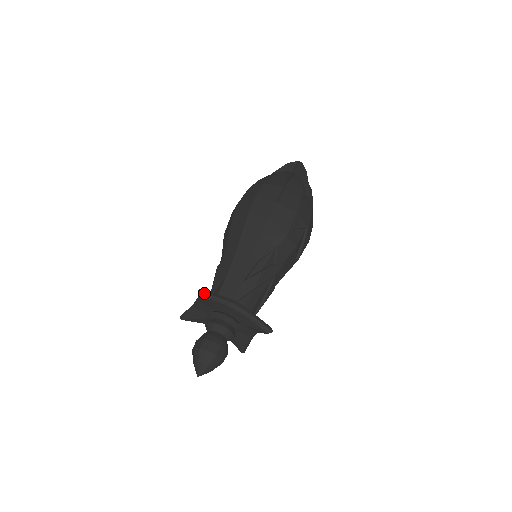
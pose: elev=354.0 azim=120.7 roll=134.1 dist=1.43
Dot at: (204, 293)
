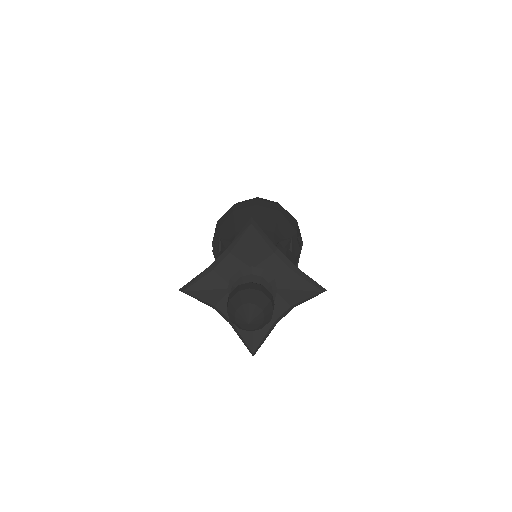
Dot at: (256, 224)
